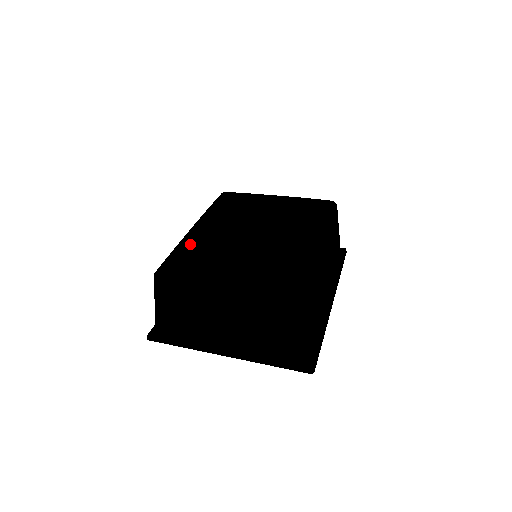
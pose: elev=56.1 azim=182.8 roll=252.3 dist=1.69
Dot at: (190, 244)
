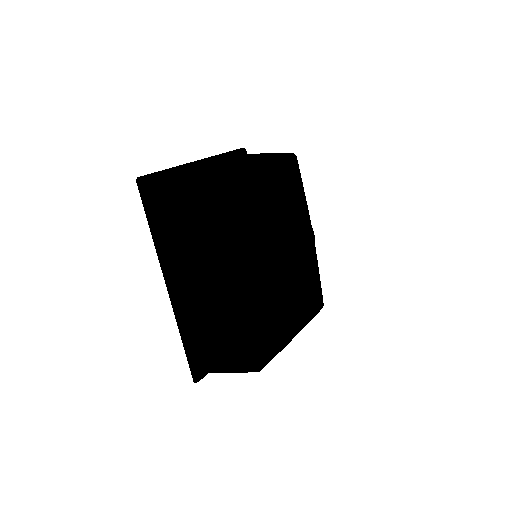
Dot at: (260, 316)
